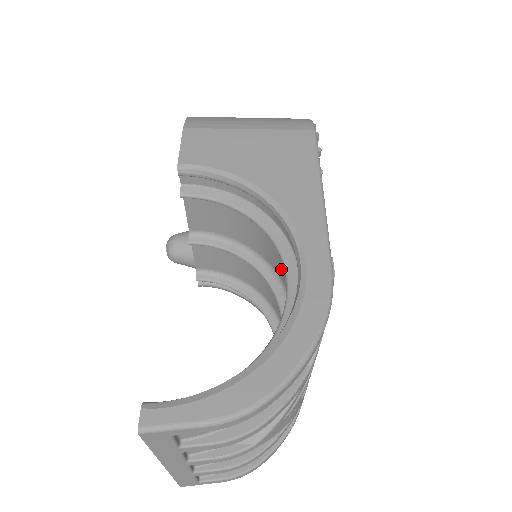
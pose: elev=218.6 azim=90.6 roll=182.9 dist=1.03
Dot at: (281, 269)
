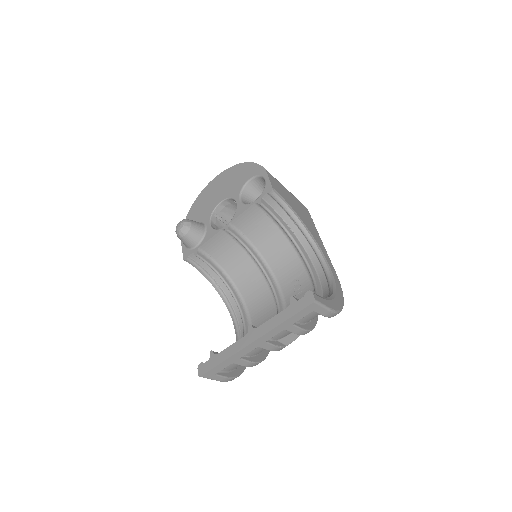
Dot at: (280, 268)
